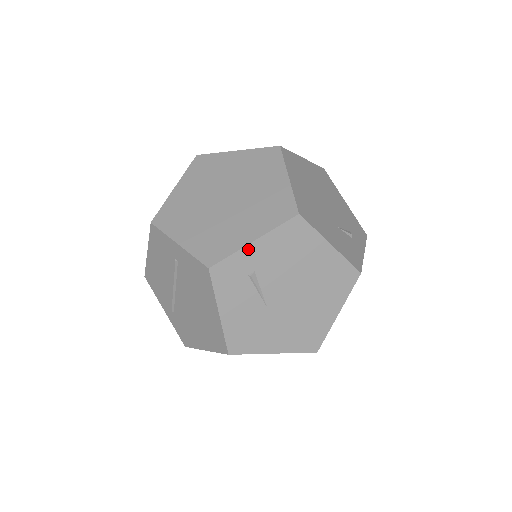
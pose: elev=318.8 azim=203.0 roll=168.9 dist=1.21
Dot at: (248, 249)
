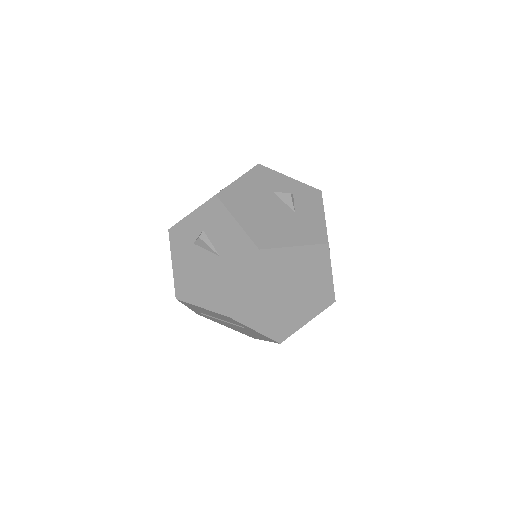
Dot at: (302, 325)
